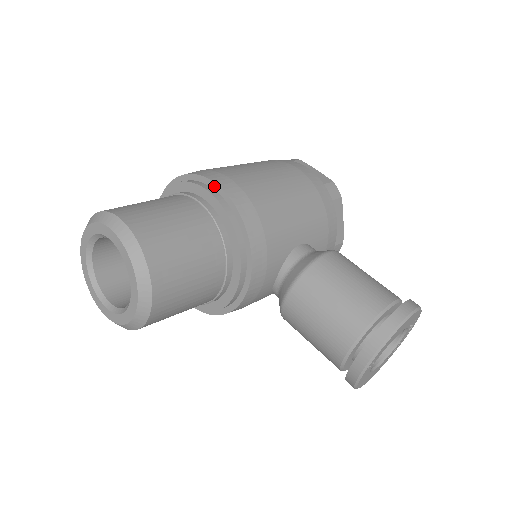
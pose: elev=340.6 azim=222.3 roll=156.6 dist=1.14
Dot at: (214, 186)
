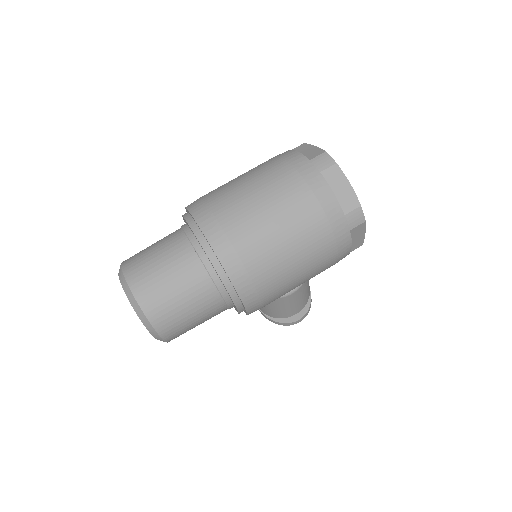
Dot at: (244, 307)
